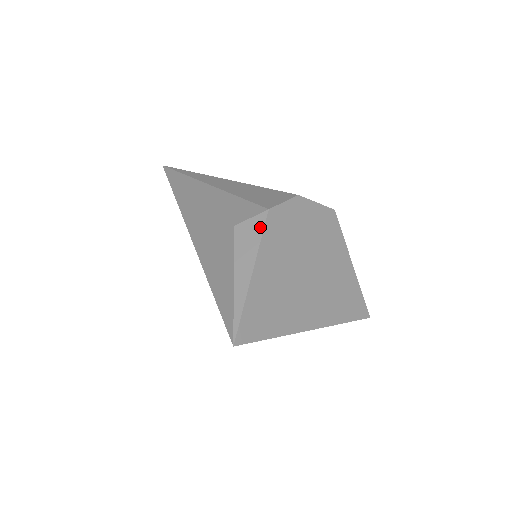
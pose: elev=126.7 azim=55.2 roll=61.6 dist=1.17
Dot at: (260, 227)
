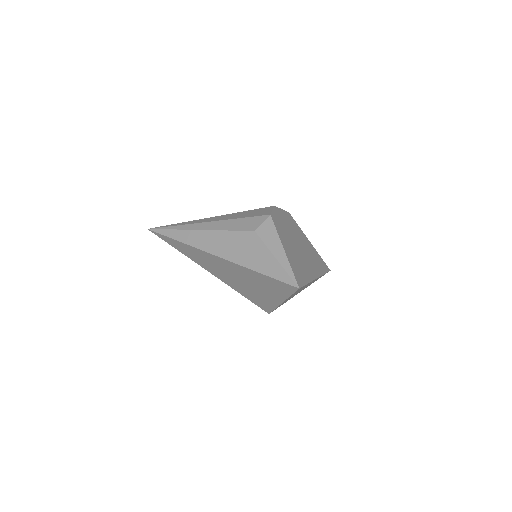
Dot at: (272, 225)
